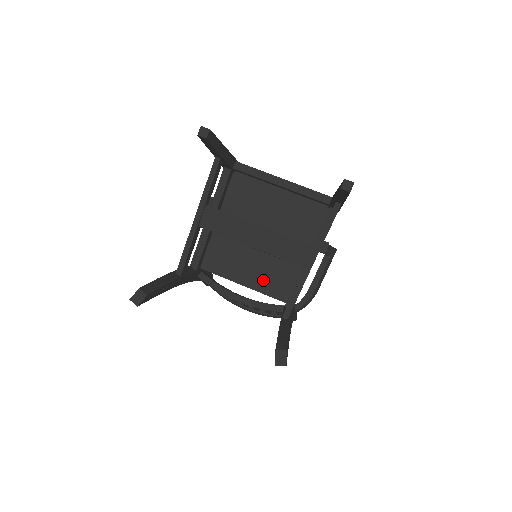
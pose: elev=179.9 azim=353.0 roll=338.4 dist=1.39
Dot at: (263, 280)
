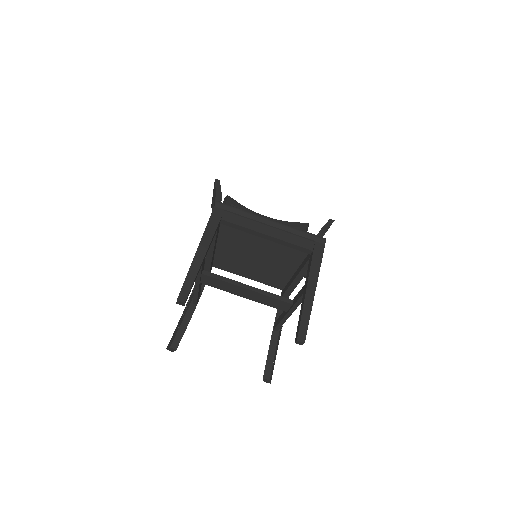
Dot at: (263, 278)
